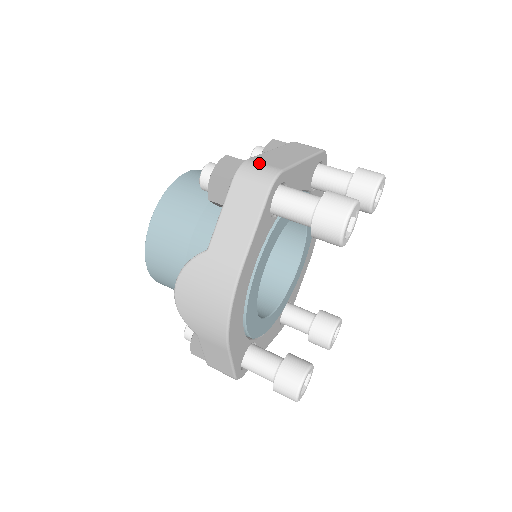
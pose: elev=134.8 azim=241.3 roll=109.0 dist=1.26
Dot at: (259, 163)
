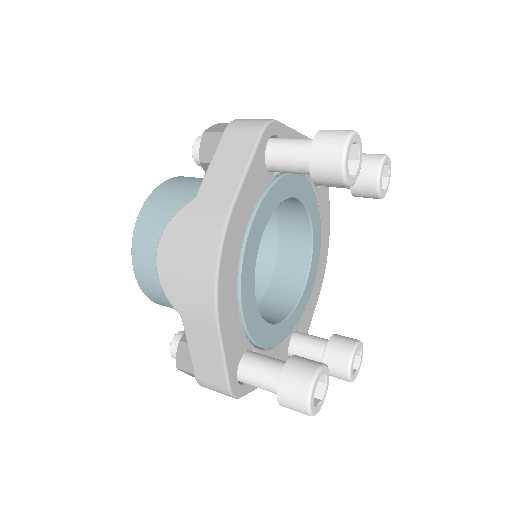
Dot at: (252, 119)
